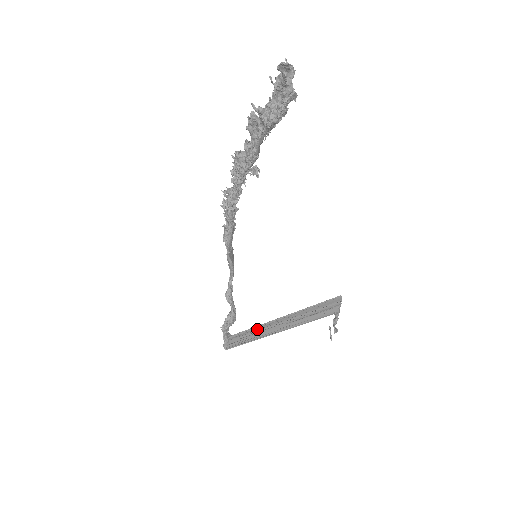
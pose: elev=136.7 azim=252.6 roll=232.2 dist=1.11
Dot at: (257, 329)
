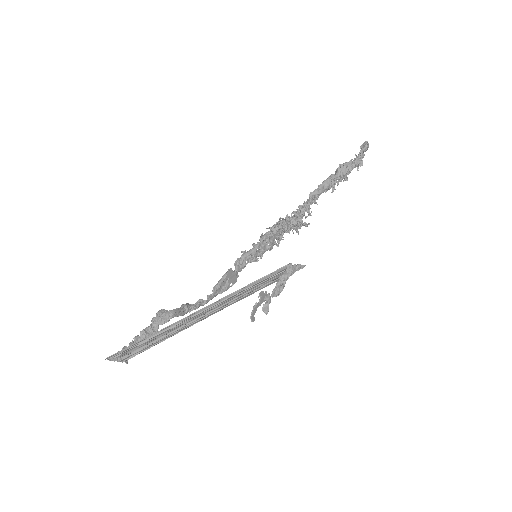
Dot at: (173, 335)
